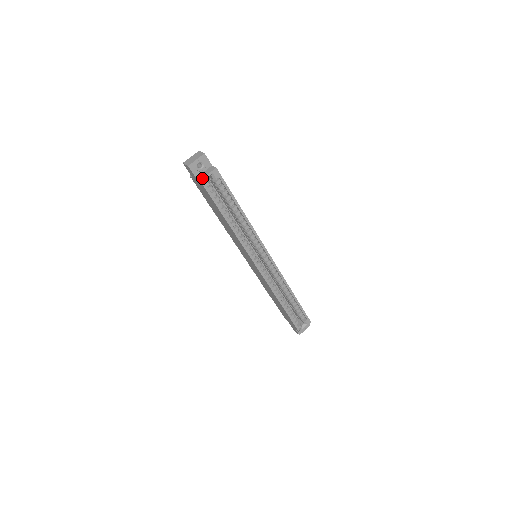
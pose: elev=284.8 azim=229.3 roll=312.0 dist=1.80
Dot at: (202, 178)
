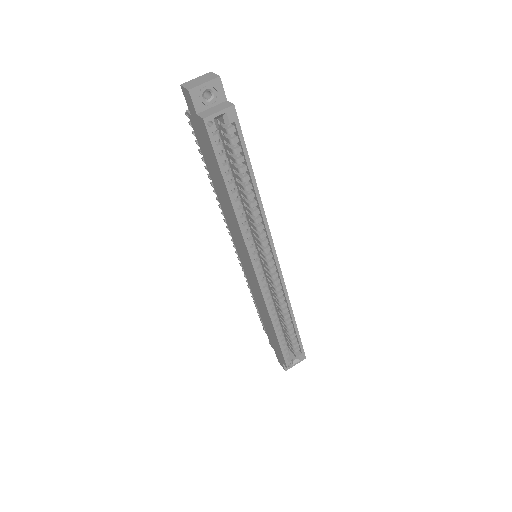
Dot at: (207, 116)
